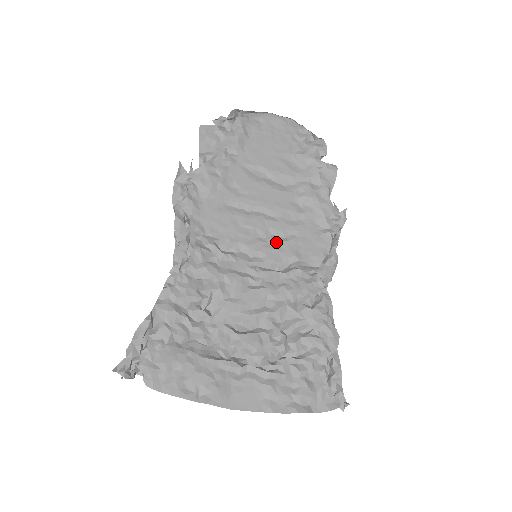
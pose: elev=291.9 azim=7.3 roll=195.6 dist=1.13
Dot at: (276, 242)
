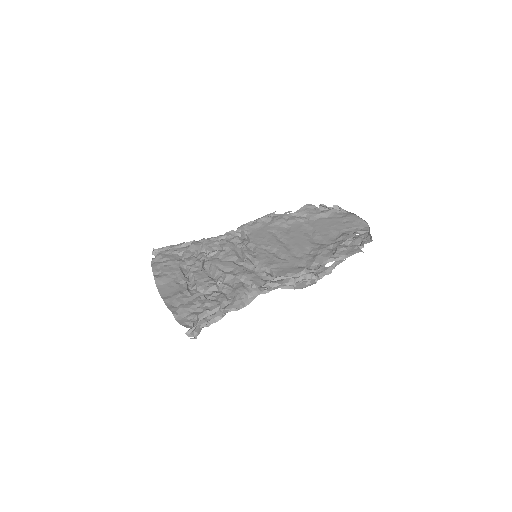
Dot at: (272, 256)
